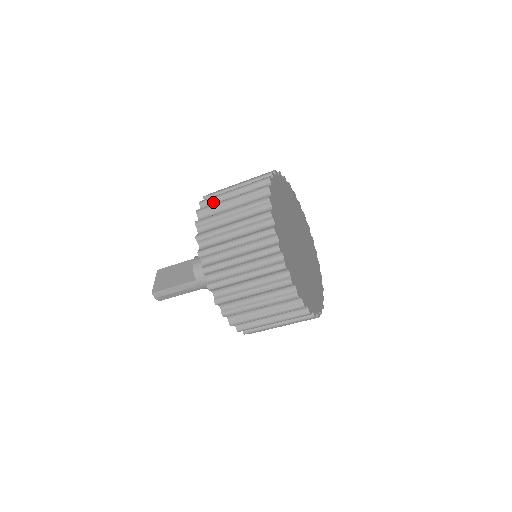
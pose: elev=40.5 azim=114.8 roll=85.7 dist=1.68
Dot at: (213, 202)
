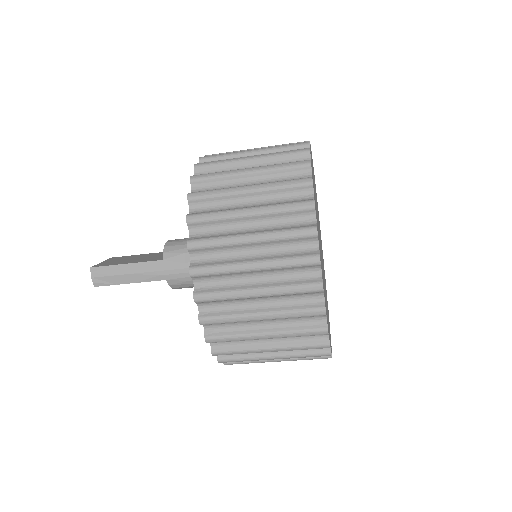
Dot at: occluded
